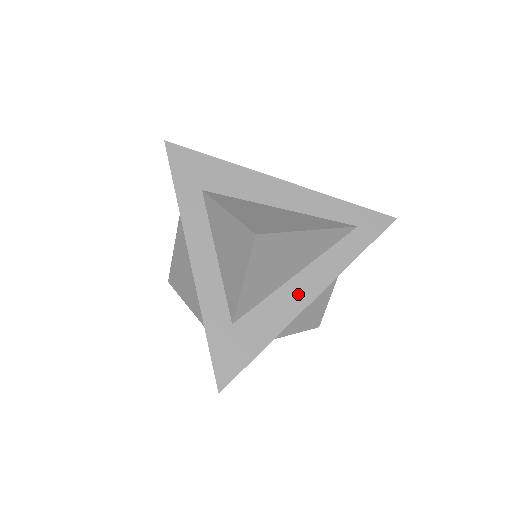
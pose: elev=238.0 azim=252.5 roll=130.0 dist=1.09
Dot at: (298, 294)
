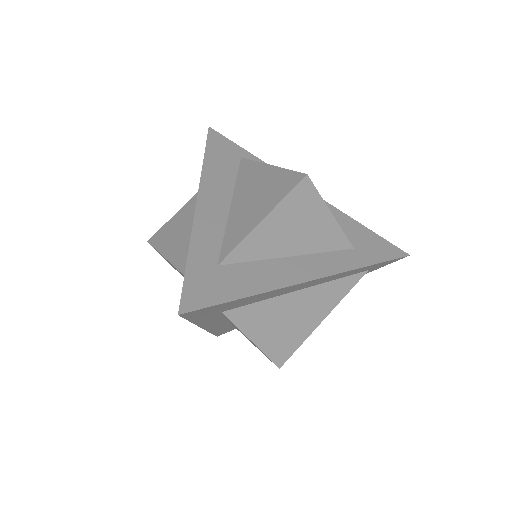
Dot at: occluded
